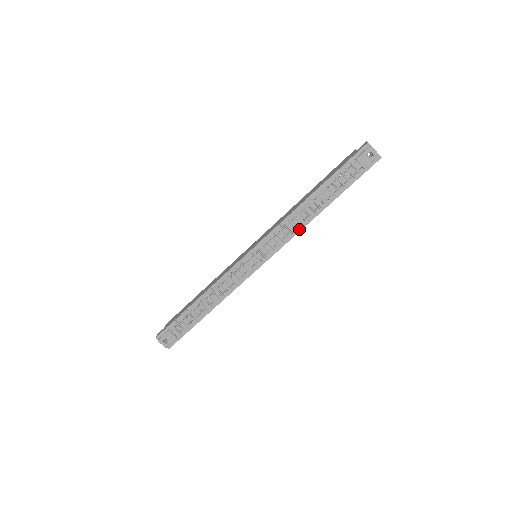
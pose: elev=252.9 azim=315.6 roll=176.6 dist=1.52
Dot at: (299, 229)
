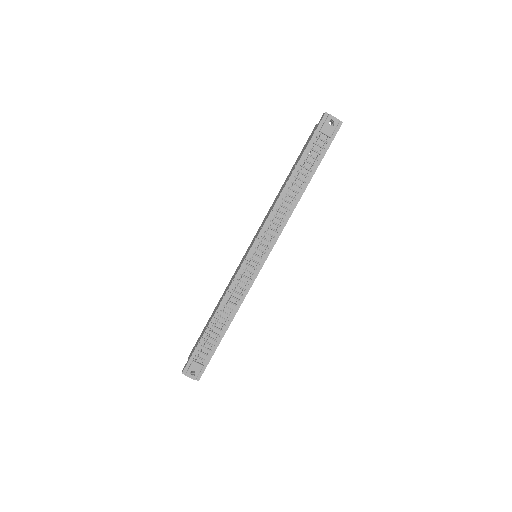
Dot at: (289, 215)
